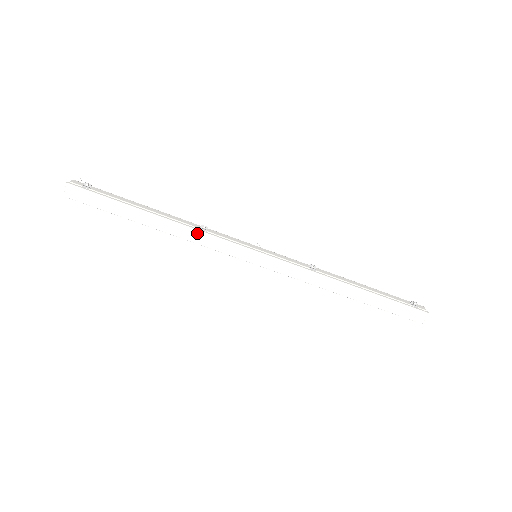
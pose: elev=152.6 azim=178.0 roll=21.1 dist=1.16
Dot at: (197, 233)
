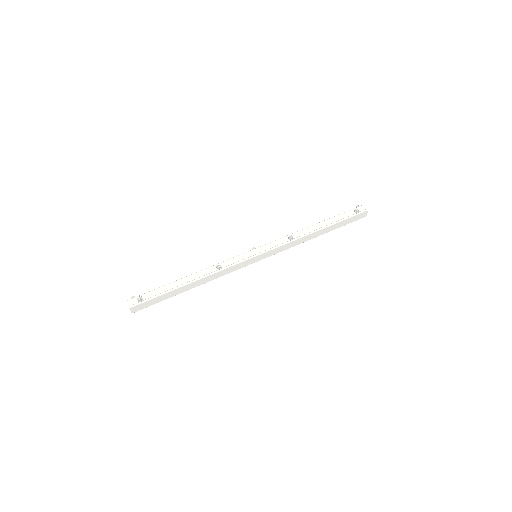
Dot at: (218, 273)
